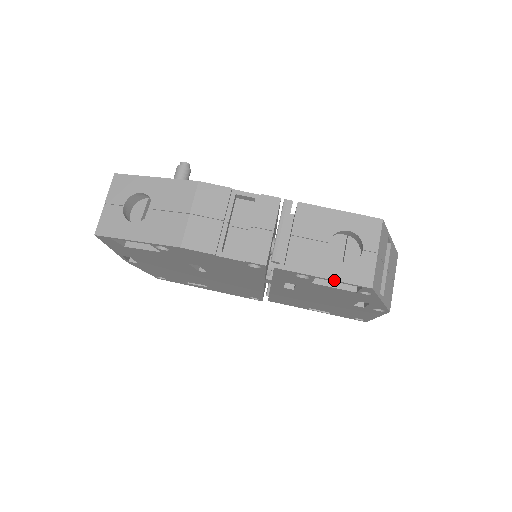
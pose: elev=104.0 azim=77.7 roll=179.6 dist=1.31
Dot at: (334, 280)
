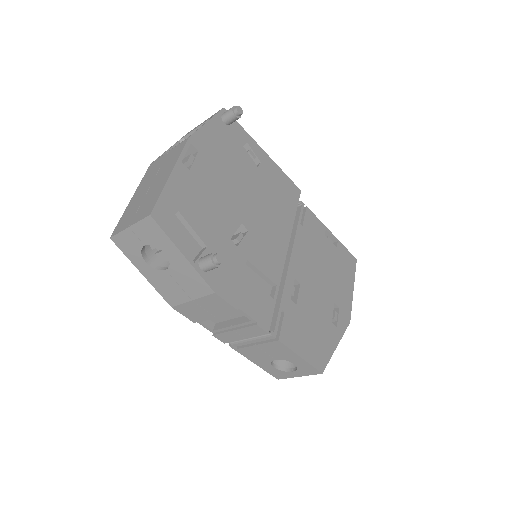
Dot at: (260, 367)
